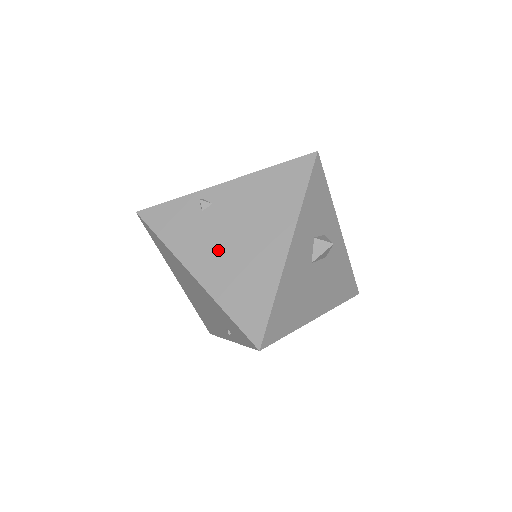
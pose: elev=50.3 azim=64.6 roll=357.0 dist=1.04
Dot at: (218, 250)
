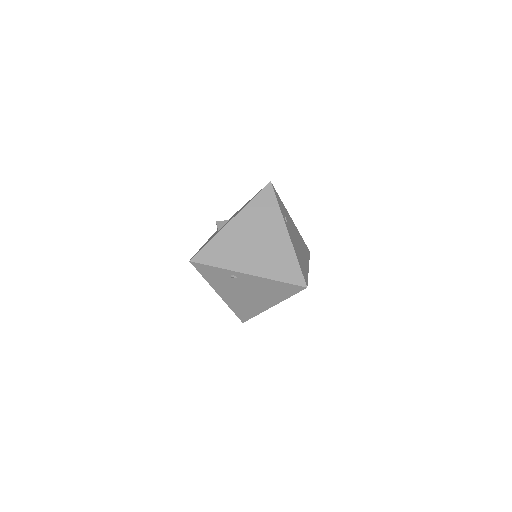
Dot at: (235, 293)
